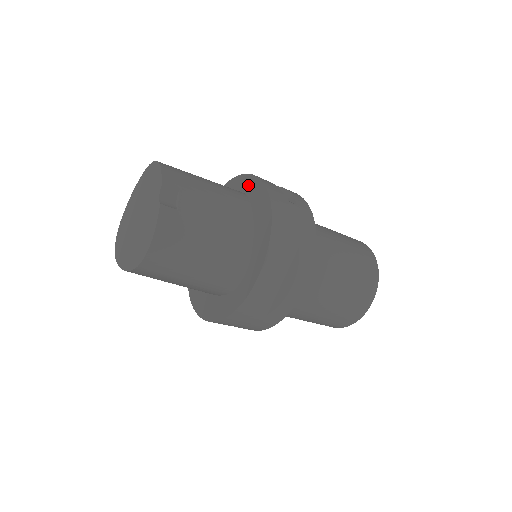
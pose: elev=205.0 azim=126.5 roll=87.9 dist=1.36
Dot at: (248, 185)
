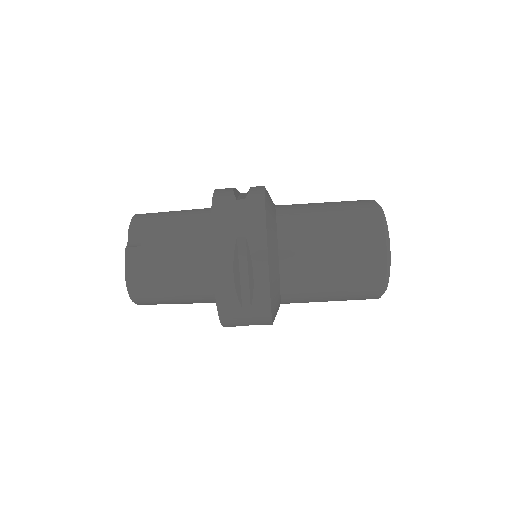
Dot at: occluded
